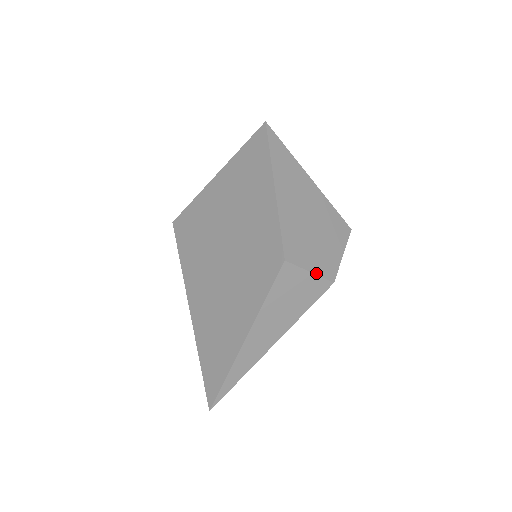
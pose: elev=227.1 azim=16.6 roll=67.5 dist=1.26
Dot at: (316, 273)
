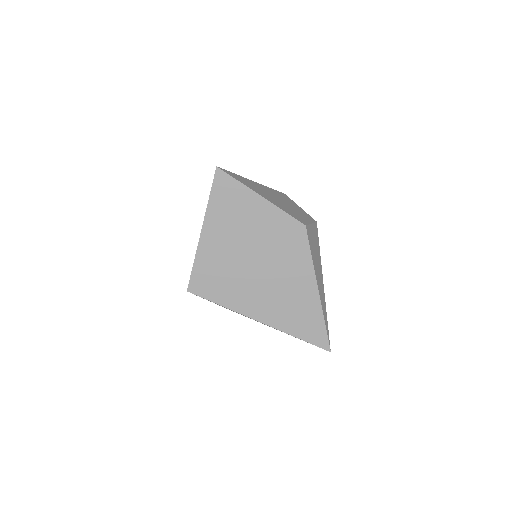
Dot at: (312, 222)
